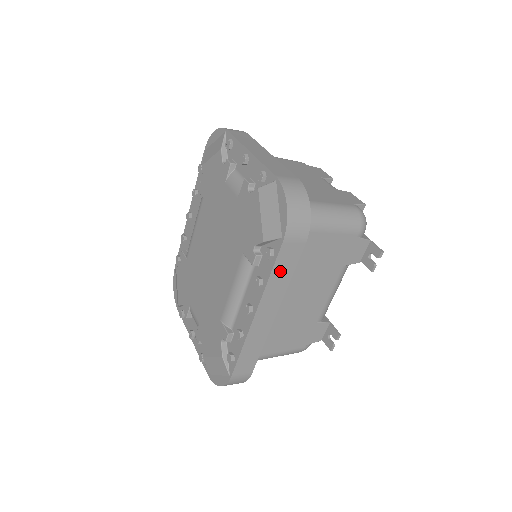
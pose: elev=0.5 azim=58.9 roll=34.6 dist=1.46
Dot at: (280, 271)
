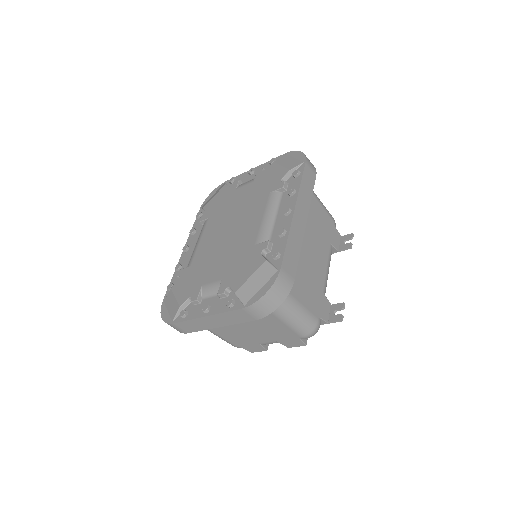
Dot at: (305, 185)
